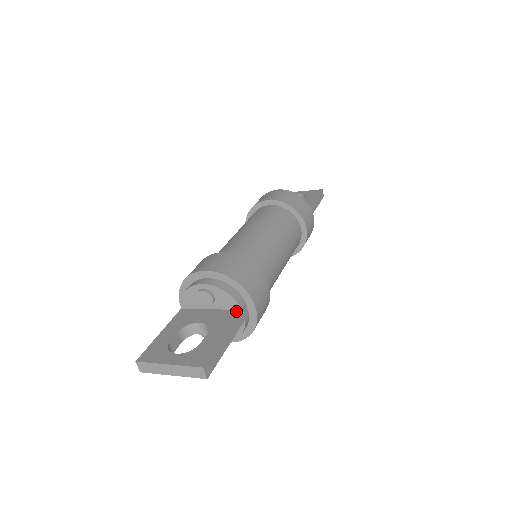
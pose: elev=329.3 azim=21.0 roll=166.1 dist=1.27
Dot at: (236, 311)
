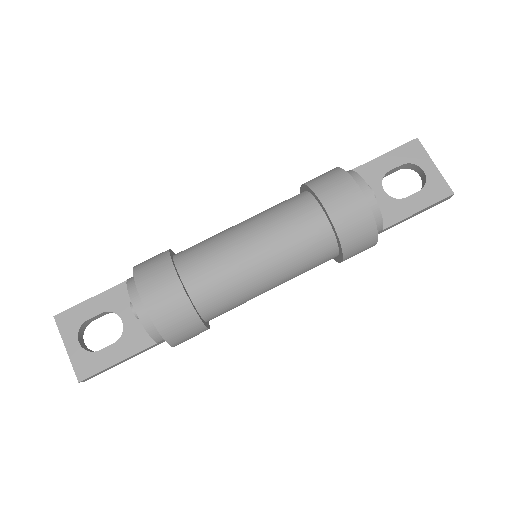
Dot at: (152, 340)
